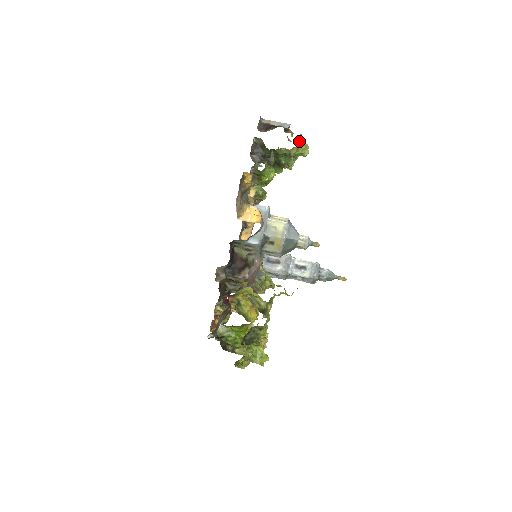
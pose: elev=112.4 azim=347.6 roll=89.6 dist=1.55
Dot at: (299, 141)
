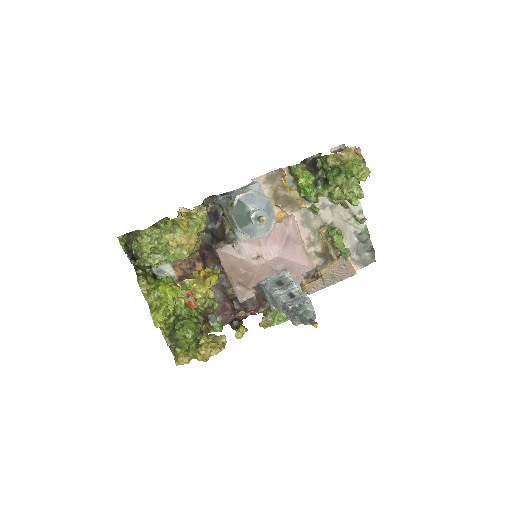
Dot at: (343, 151)
